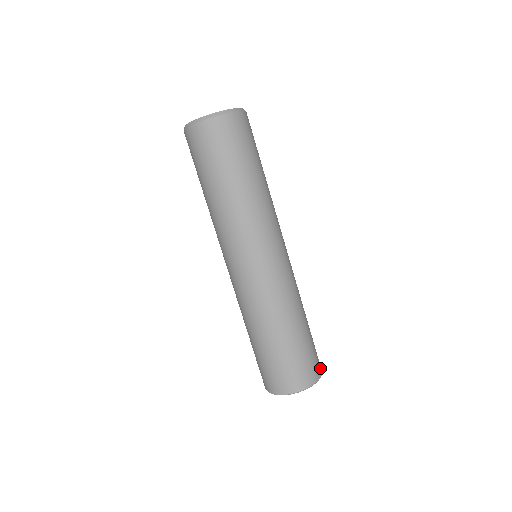
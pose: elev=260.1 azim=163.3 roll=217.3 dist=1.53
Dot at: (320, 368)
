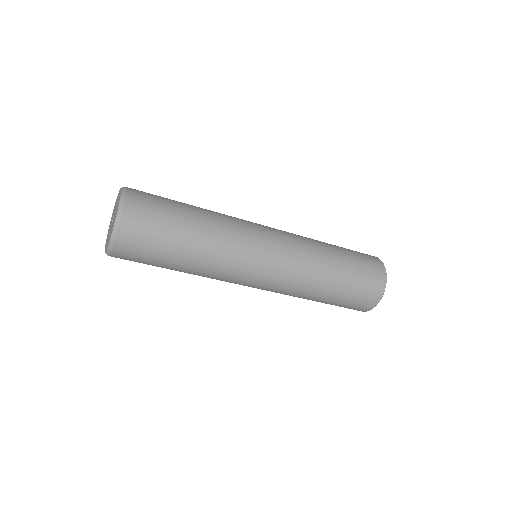
Dot at: (377, 296)
